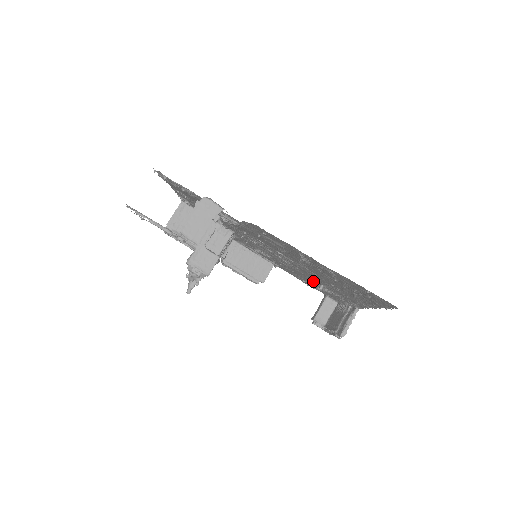
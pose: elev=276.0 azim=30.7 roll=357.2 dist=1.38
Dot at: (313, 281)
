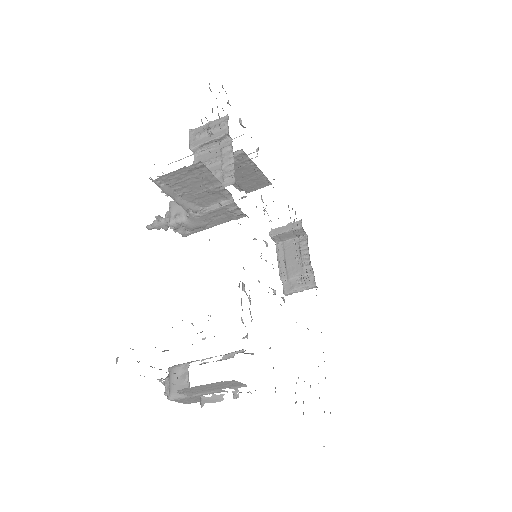
Dot at: occluded
